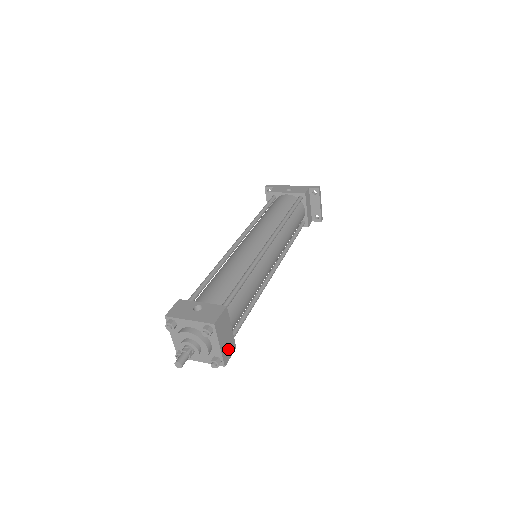
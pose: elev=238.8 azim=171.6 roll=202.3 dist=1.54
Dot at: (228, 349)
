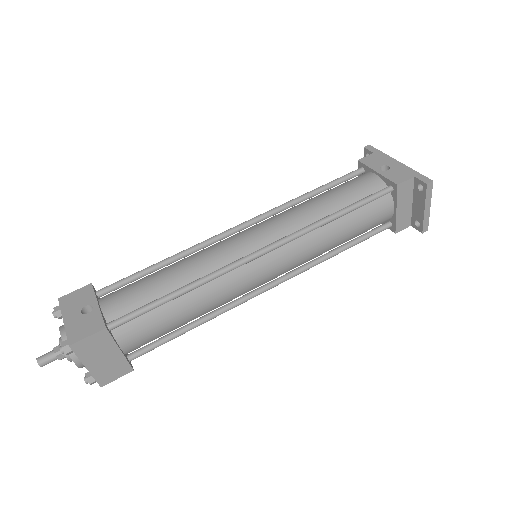
Dot at: (111, 371)
